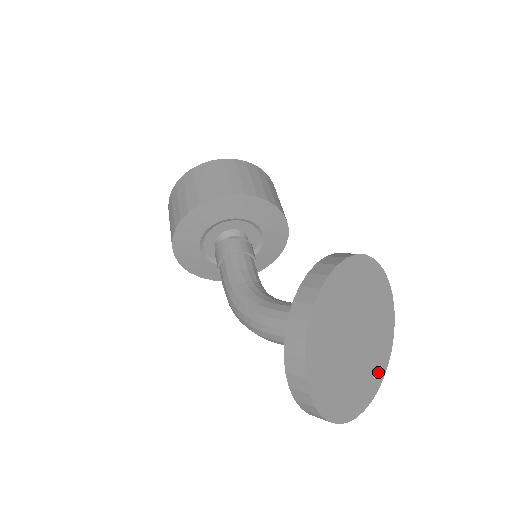
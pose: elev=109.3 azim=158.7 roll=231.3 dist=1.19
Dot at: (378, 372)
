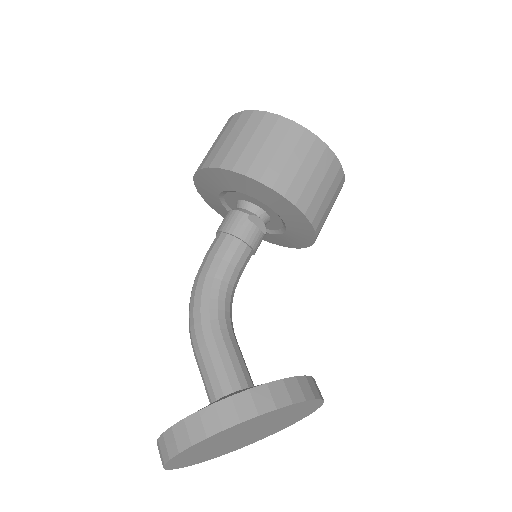
Dot at: (248, 443)
